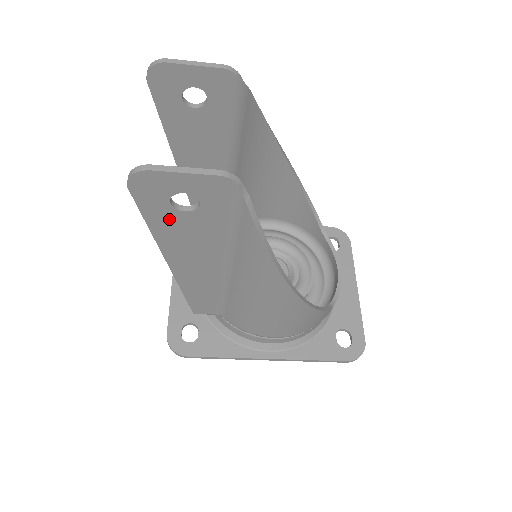
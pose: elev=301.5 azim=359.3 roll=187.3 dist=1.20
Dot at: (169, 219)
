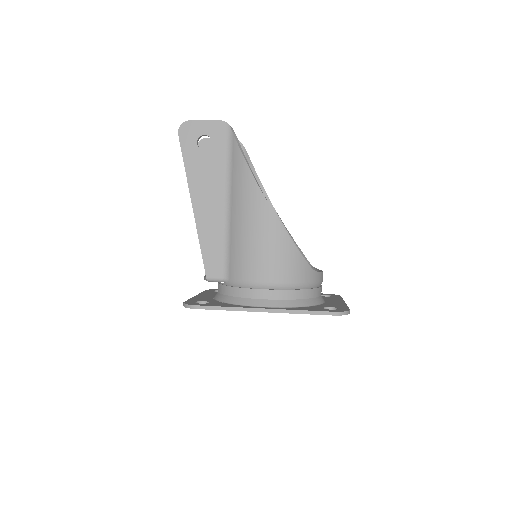
Dot at: (196, 158)
